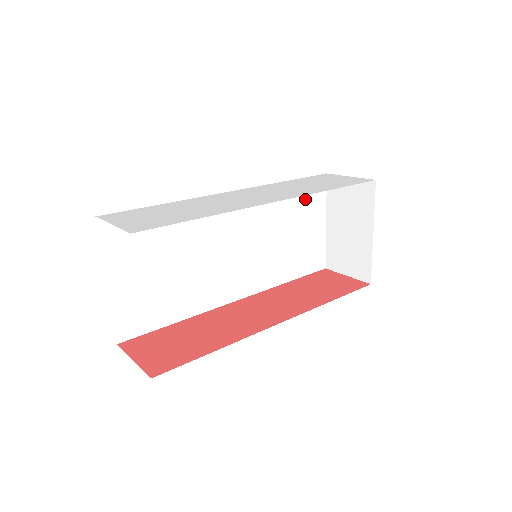
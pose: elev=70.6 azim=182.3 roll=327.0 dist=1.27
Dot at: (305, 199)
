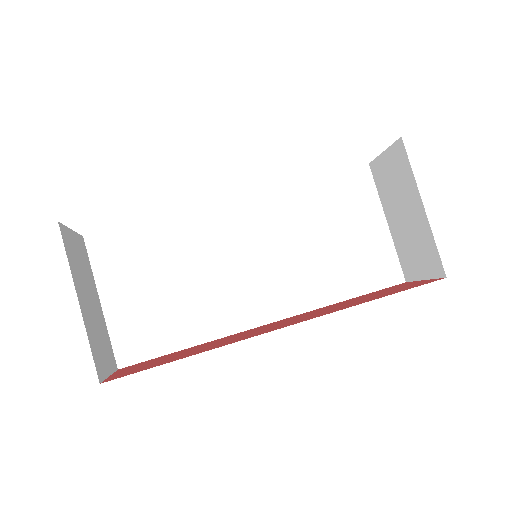
Dot at: (343, 197)
